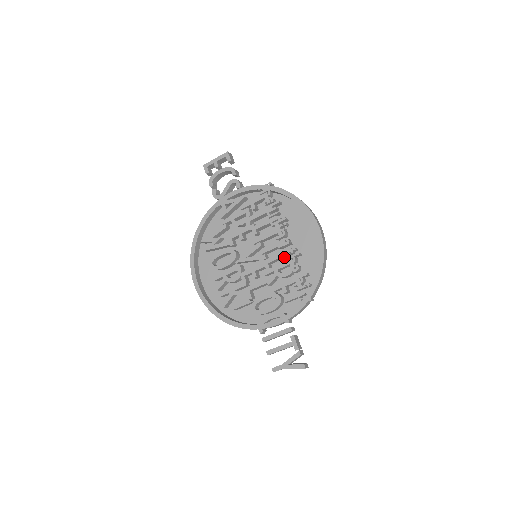
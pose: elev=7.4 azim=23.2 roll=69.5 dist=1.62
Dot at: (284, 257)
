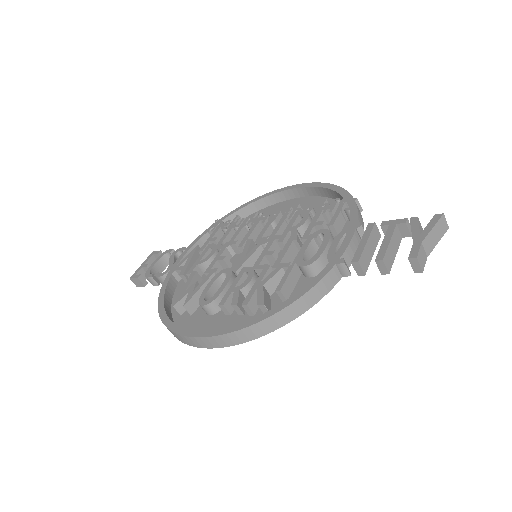
Dot at: (287, 224)
